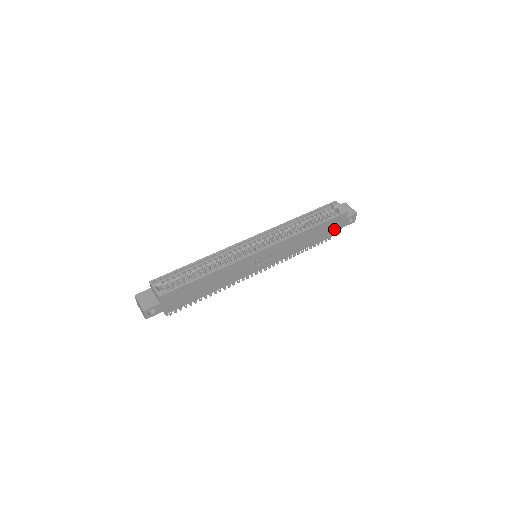
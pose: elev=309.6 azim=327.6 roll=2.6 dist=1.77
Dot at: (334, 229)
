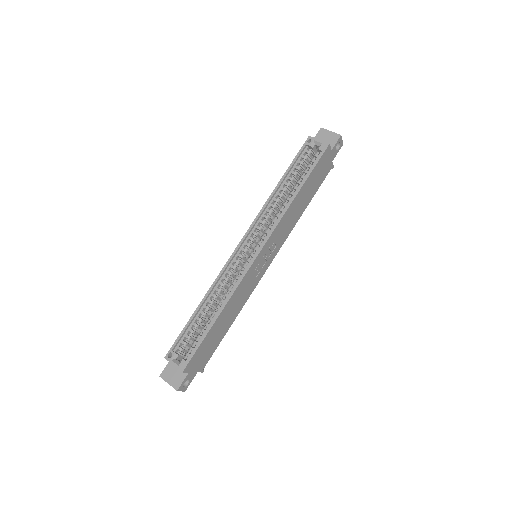
Dot at: (324, 170)
